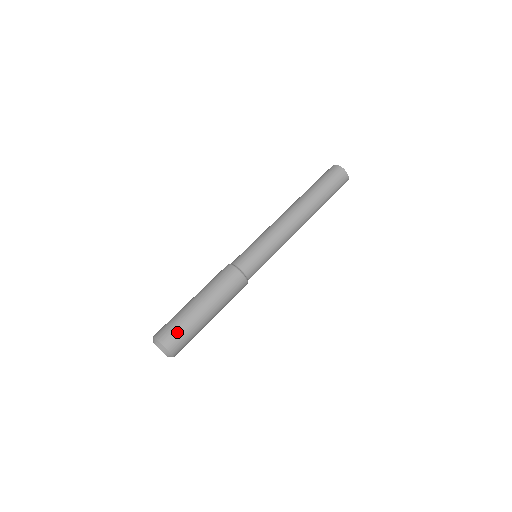
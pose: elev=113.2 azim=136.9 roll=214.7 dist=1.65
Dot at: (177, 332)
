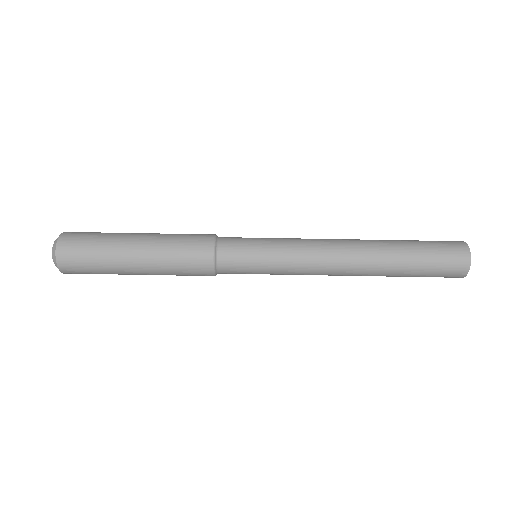
Dot at: (86, 237)
